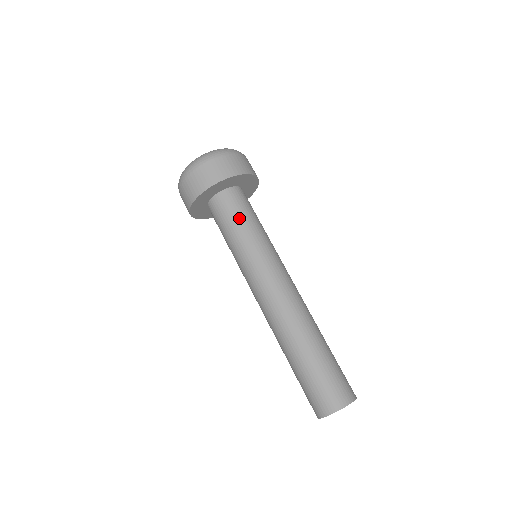
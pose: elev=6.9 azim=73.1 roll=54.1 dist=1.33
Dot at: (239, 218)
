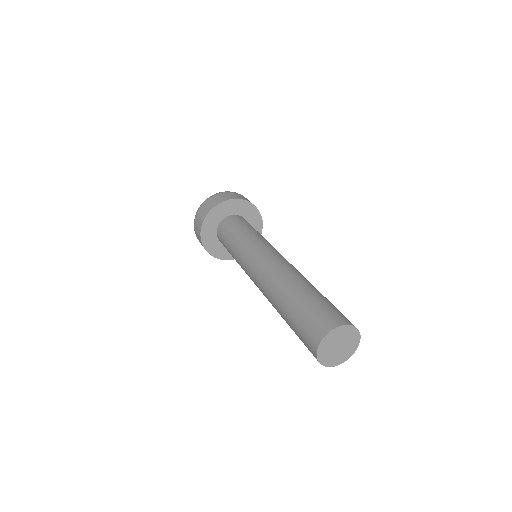
Dot at: (239, 227)
